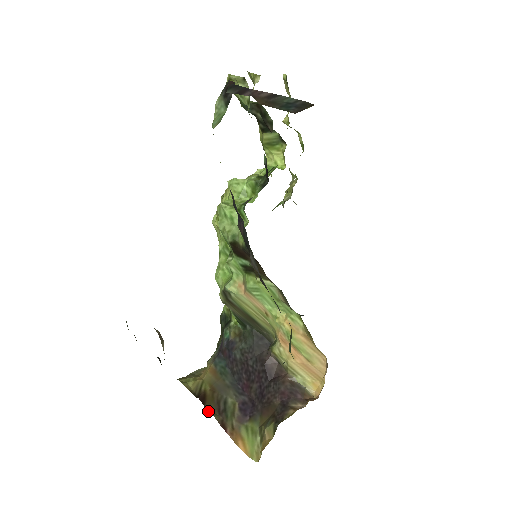
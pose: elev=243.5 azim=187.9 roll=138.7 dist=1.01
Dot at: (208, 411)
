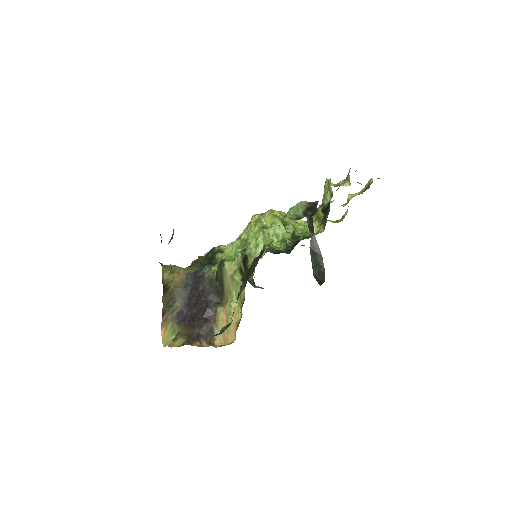
Dot at: (162, 299)
